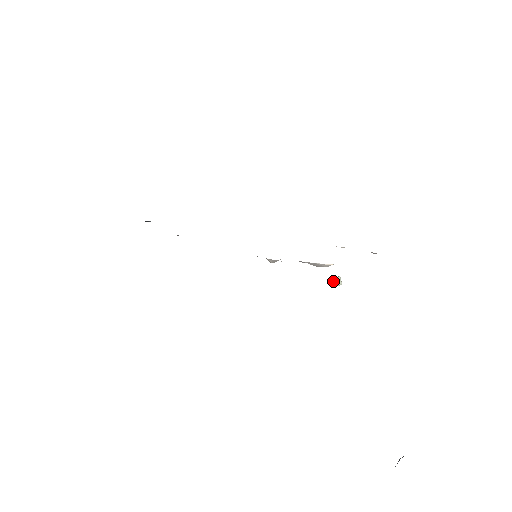
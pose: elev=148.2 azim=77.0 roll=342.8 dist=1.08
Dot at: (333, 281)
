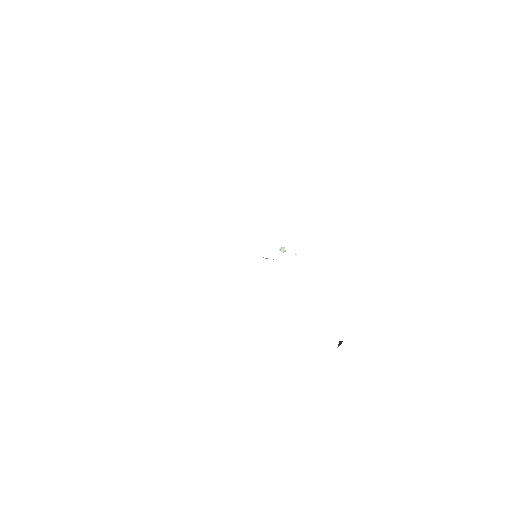
Dot at: occluded
